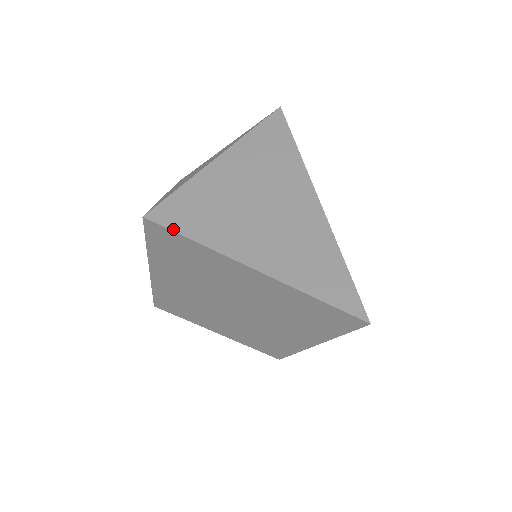
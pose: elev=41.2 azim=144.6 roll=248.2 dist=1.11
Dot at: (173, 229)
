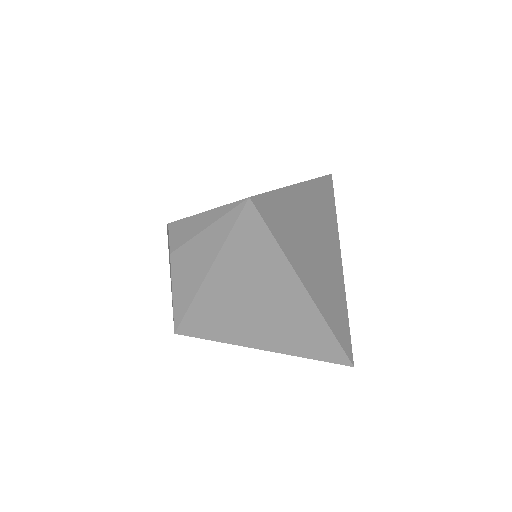
Dot at: (203, 338)
